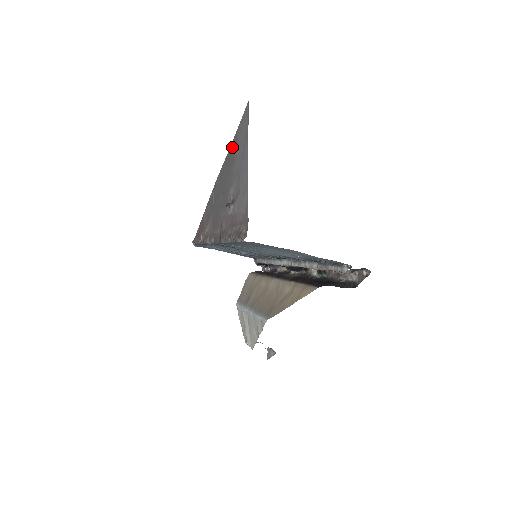
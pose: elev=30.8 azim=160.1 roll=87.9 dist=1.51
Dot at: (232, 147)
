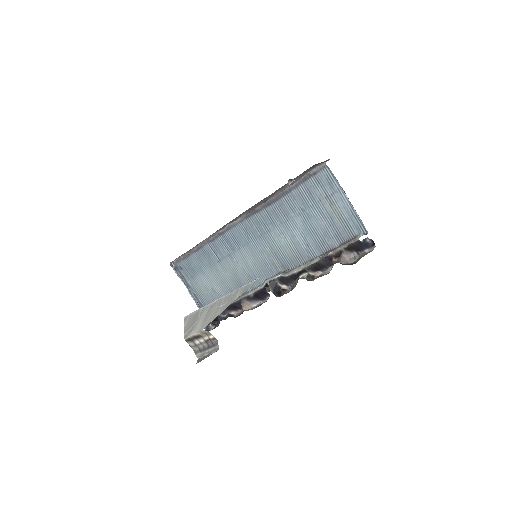
Dot at: occluded
